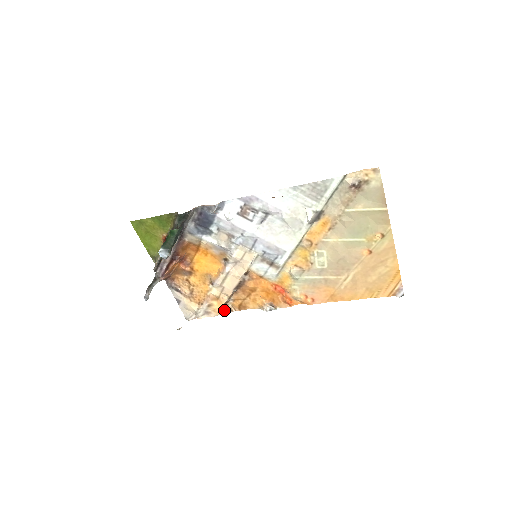
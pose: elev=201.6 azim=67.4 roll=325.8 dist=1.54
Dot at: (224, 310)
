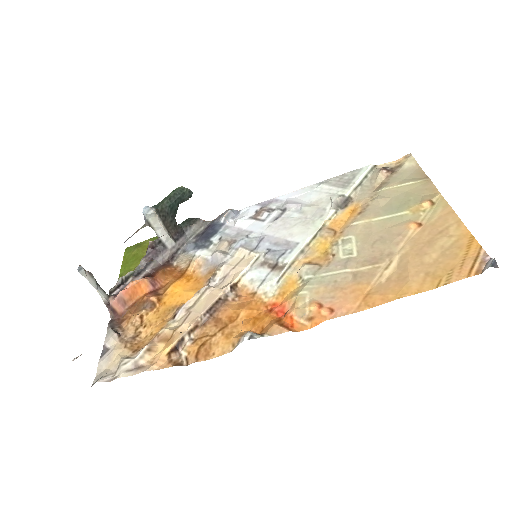
Dot at: (169, 361)
